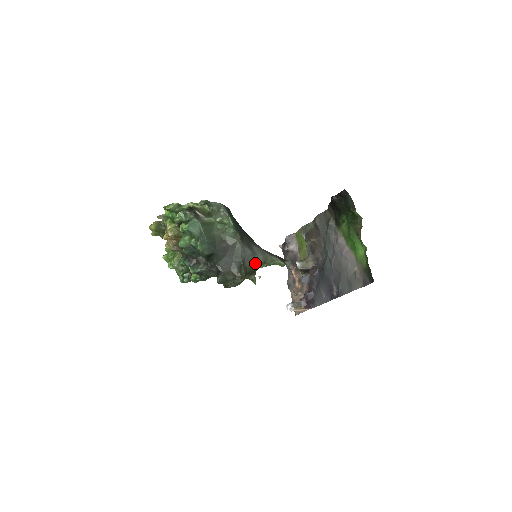
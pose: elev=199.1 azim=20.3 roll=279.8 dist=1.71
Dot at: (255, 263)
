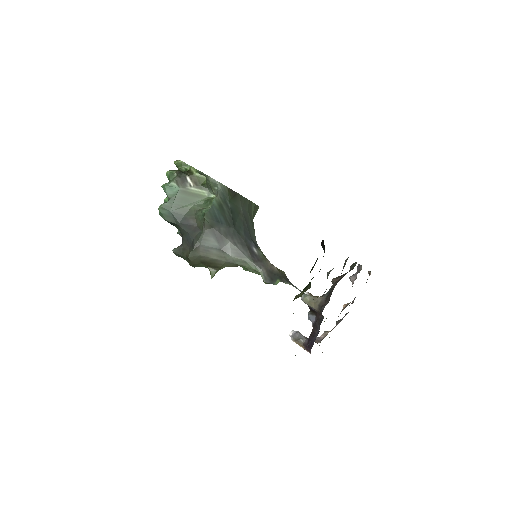
Dot at: (219, 258)
